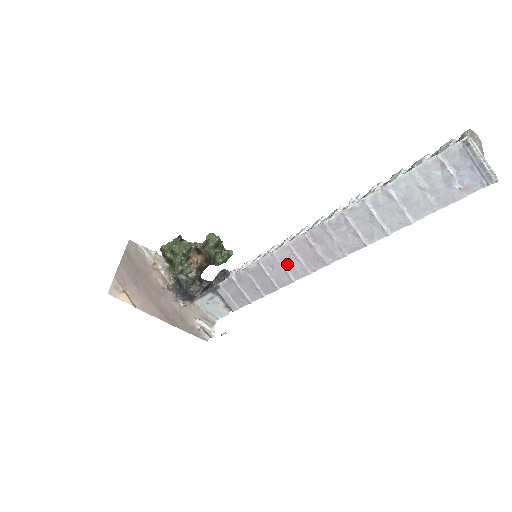
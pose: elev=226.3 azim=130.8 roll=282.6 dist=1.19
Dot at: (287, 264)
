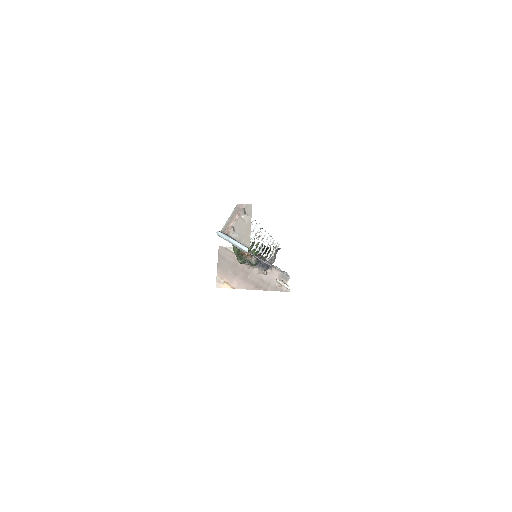
Dot at: occluded
